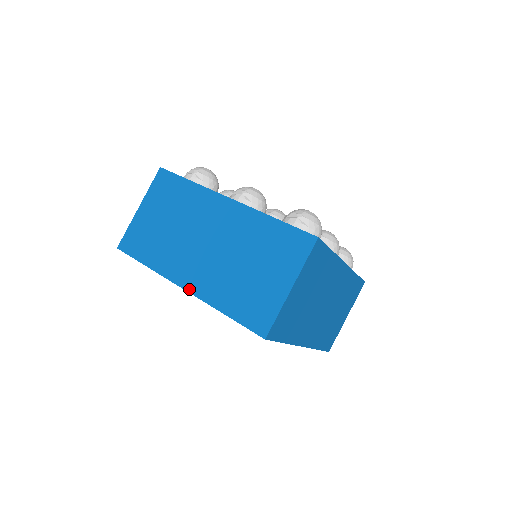
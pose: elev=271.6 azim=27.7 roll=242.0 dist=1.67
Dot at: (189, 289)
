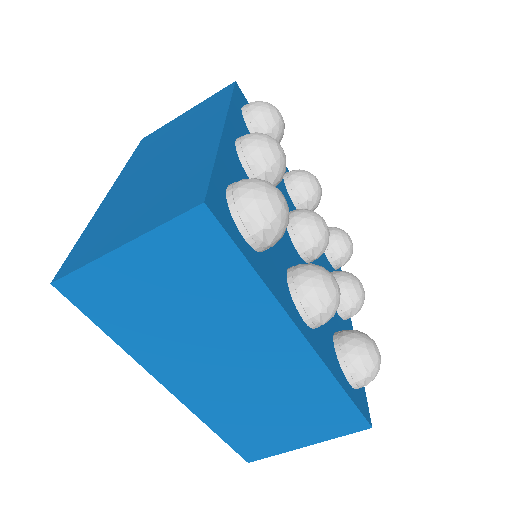
Dot at: (177, 394)
